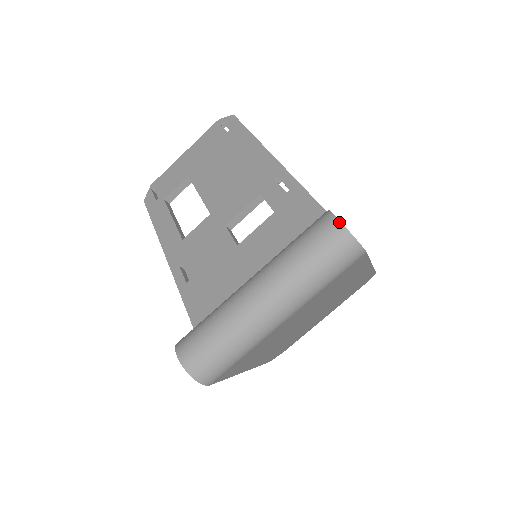
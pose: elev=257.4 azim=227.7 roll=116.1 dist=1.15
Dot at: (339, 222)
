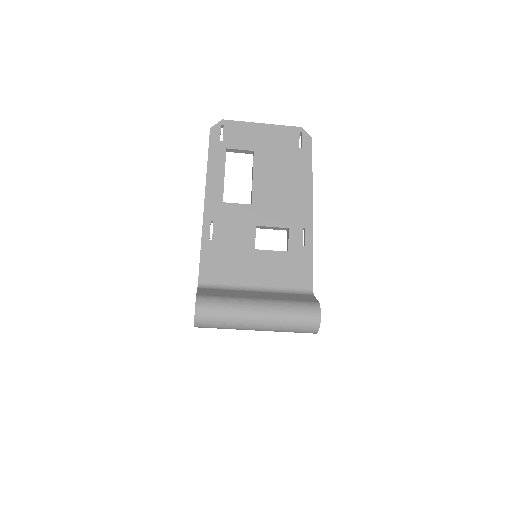
Dot at: (320, 319)
